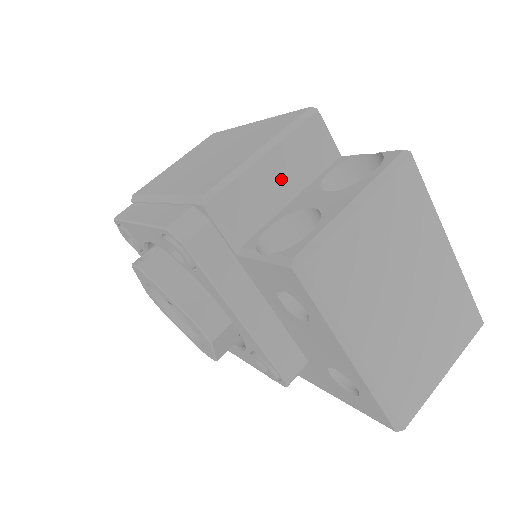
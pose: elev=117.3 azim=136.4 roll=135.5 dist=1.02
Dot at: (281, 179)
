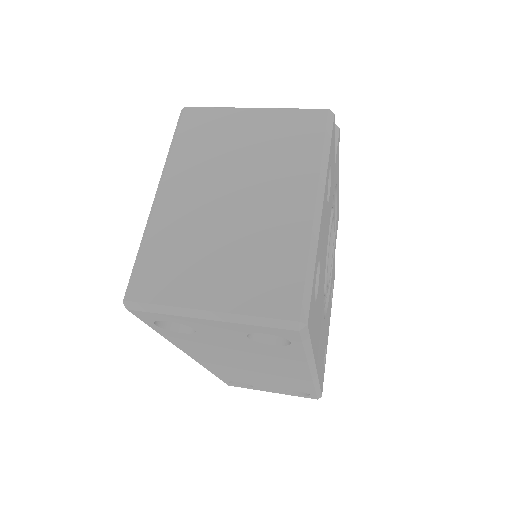
Dot at: occluded
